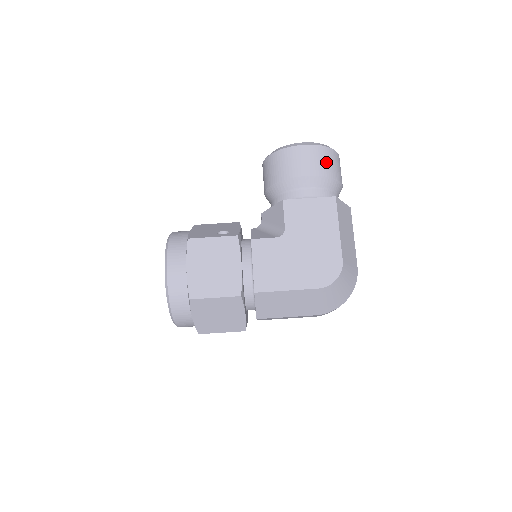
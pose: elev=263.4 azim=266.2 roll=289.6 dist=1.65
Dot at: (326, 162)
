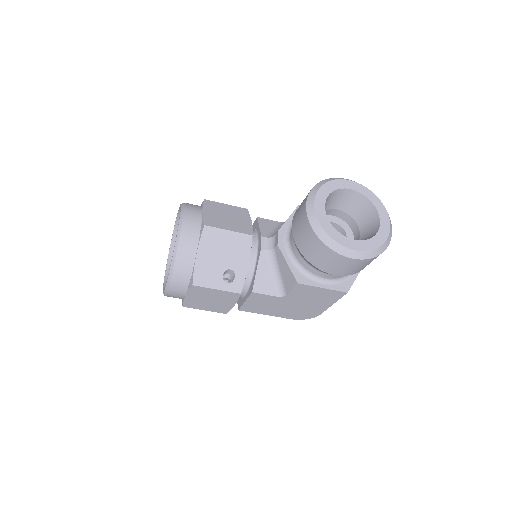
Dot at: (364, 266)
